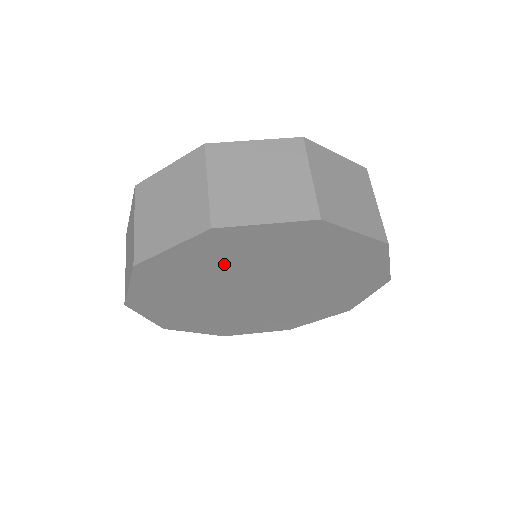
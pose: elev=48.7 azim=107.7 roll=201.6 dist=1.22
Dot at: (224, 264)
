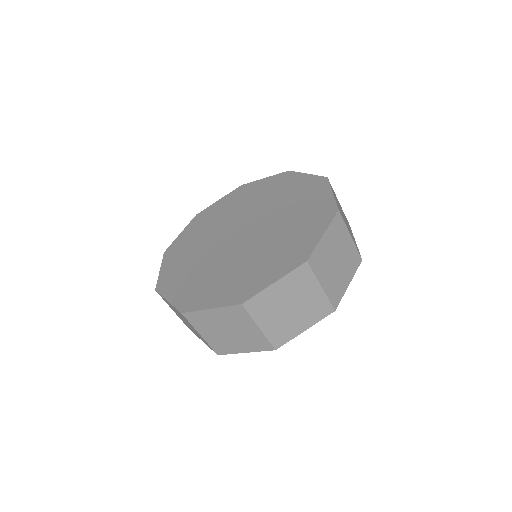
Dot at: occluded
